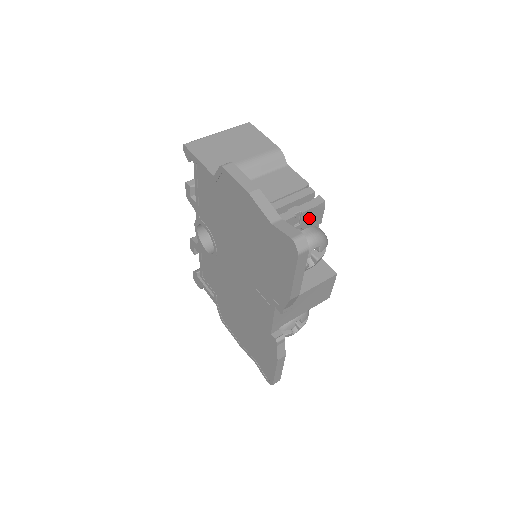
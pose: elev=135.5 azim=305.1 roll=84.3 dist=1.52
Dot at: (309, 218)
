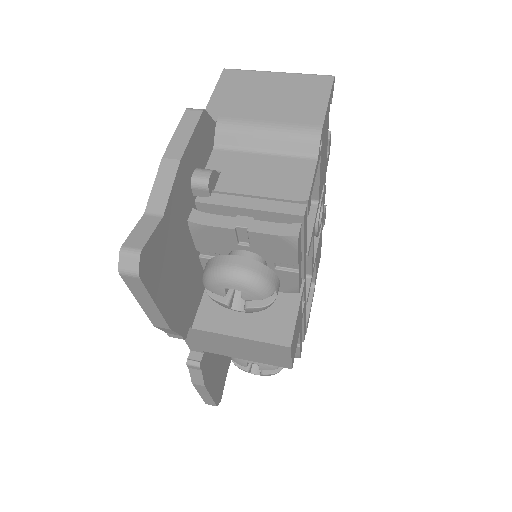
Dot at: (267, 246)
